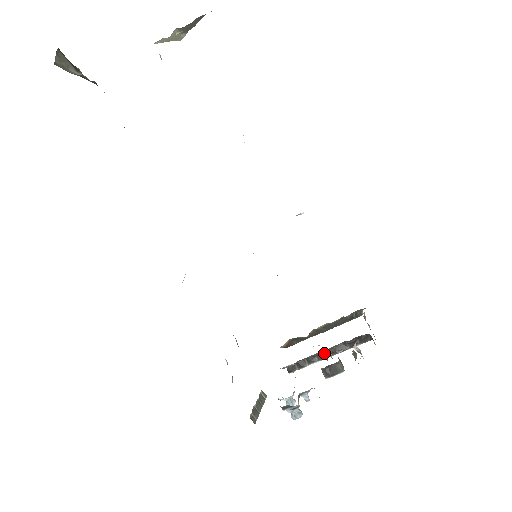
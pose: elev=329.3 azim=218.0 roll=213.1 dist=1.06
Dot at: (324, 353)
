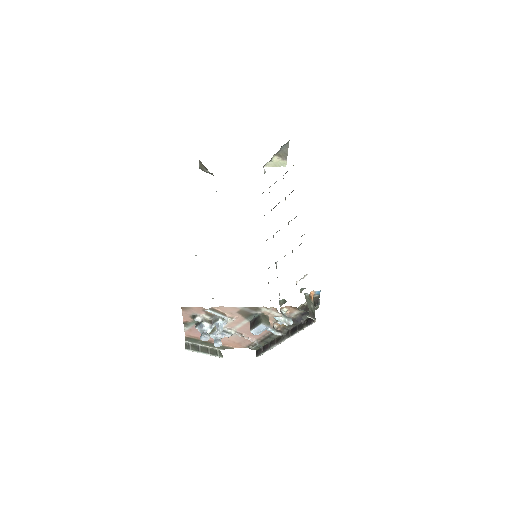
Dot at: occluded
